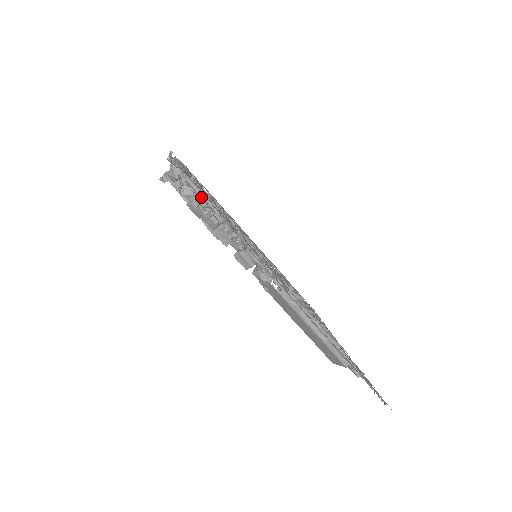
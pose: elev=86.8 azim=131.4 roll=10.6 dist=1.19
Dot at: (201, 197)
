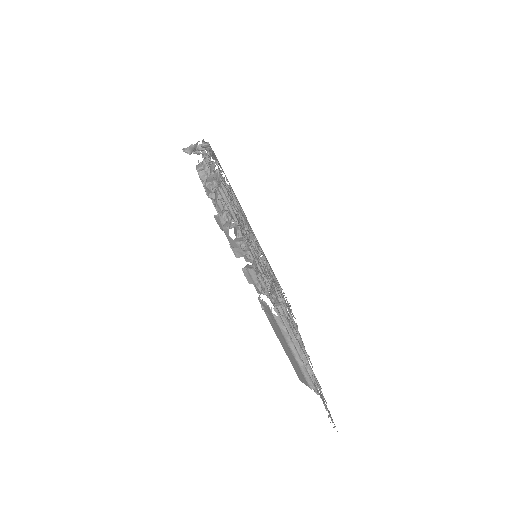
Dot at: (231, 218)
